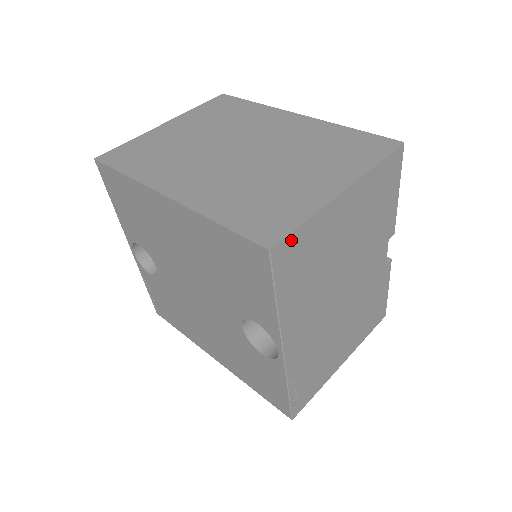
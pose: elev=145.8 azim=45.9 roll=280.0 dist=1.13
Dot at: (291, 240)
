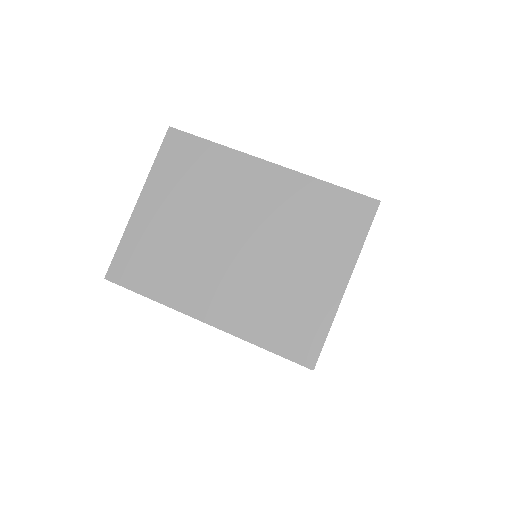
Dot at: occluded
